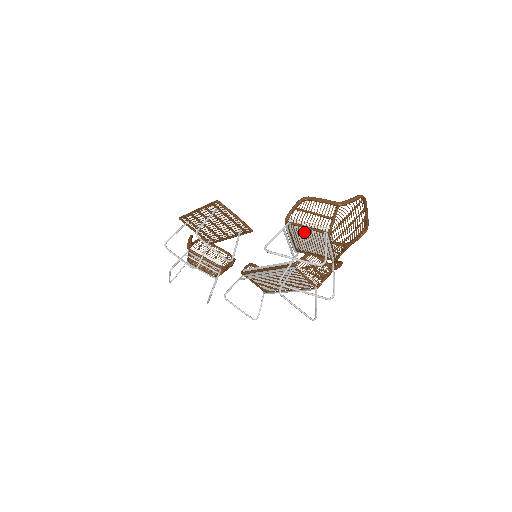
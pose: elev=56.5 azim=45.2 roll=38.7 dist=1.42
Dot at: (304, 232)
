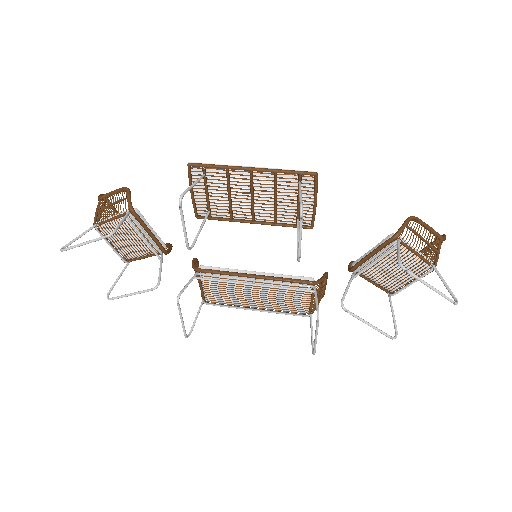
Dot at: (403, 255)
